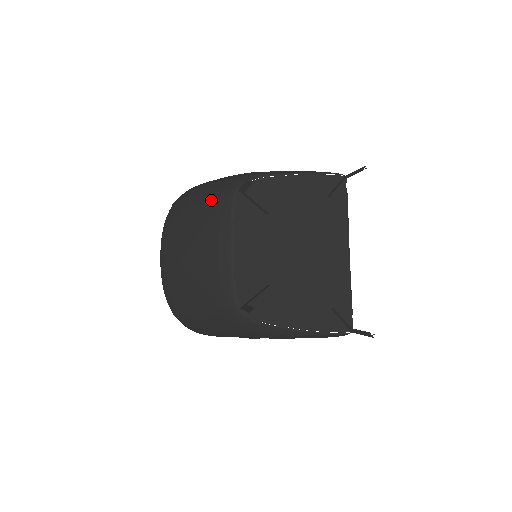
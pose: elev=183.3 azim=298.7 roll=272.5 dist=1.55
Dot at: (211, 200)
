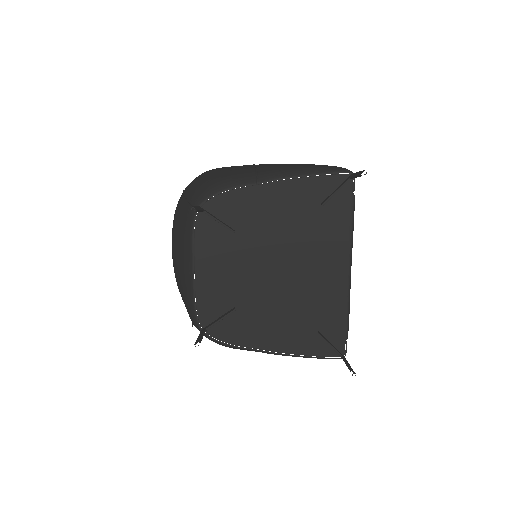
Dot at: (185, 210)
